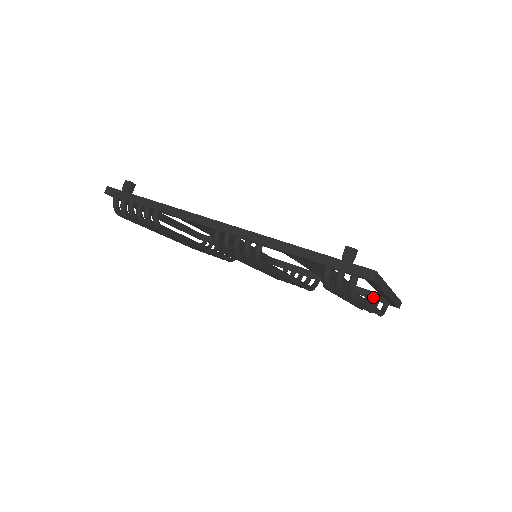
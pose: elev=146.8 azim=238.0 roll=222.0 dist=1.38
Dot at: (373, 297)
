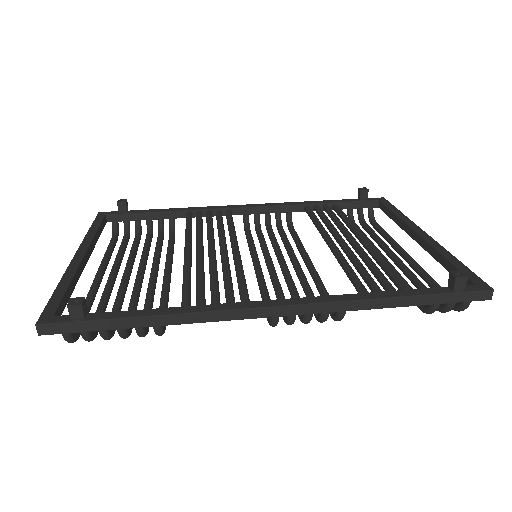
Dot at: (358, 207)
